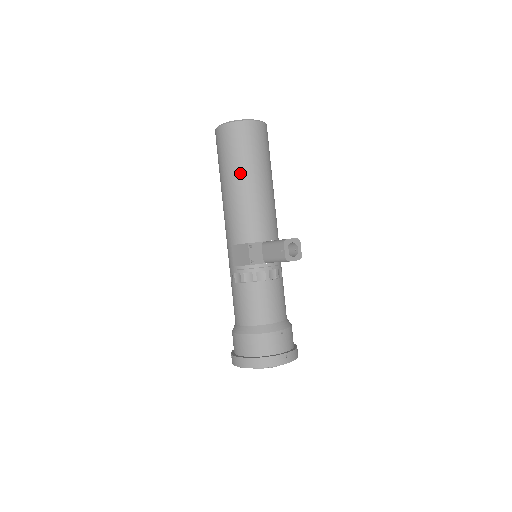
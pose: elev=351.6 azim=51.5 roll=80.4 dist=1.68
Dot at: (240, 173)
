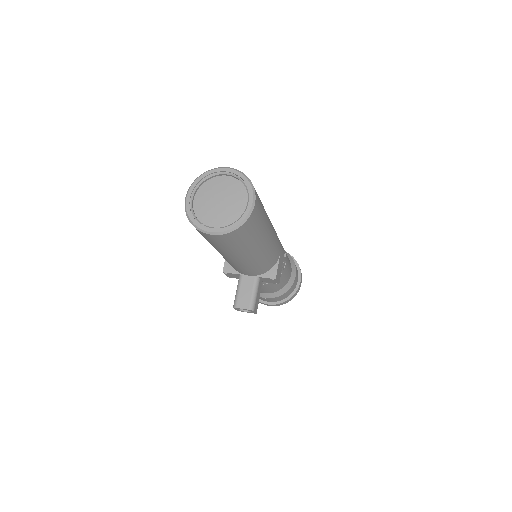
Dot at: occluded
